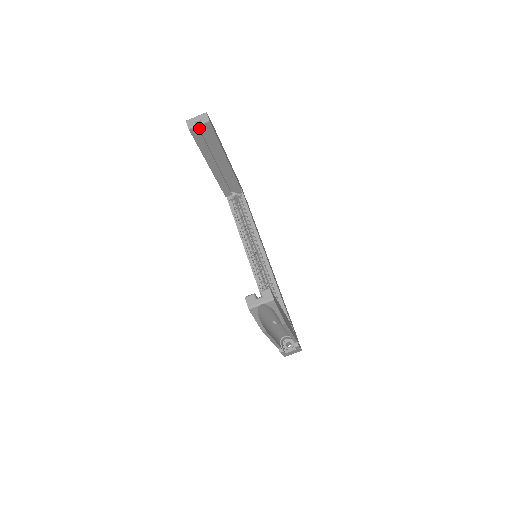
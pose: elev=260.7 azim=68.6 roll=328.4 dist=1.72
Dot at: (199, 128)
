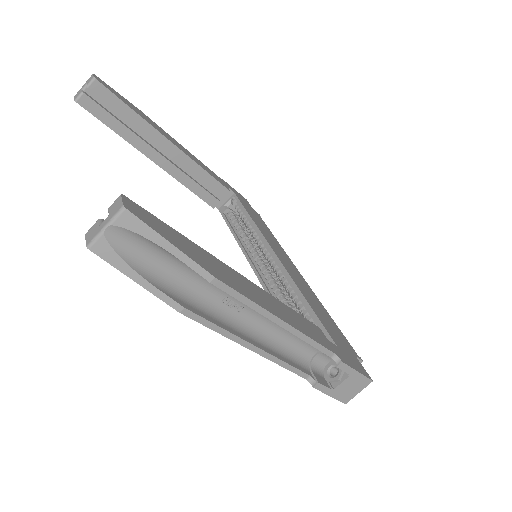
Dot at: (95, 100)
